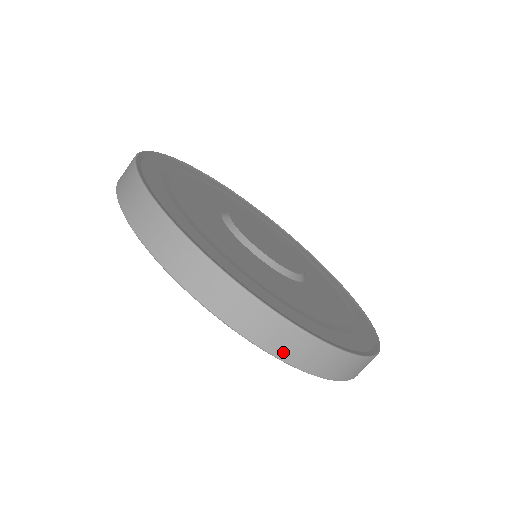
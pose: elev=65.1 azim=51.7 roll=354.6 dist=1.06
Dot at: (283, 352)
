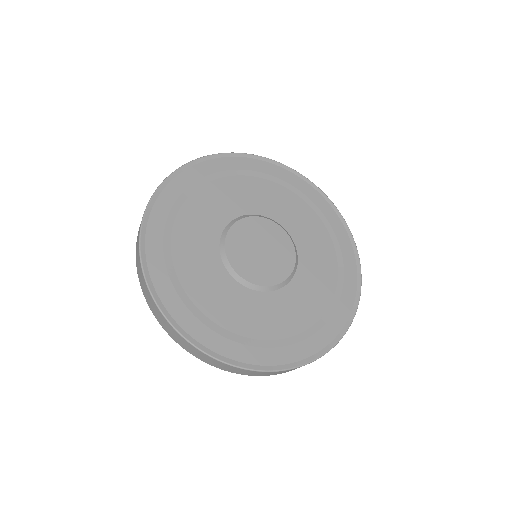
Dot at: (250, 374)
